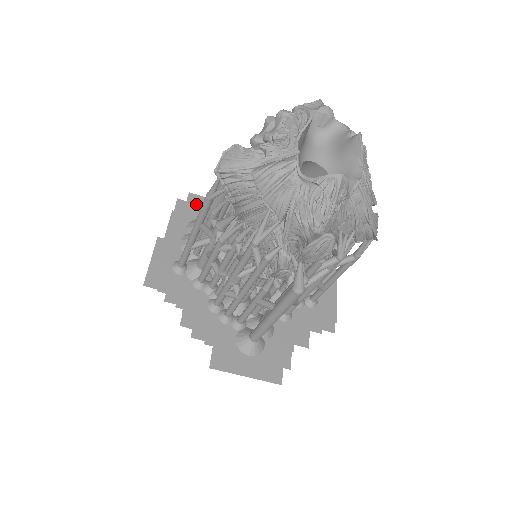
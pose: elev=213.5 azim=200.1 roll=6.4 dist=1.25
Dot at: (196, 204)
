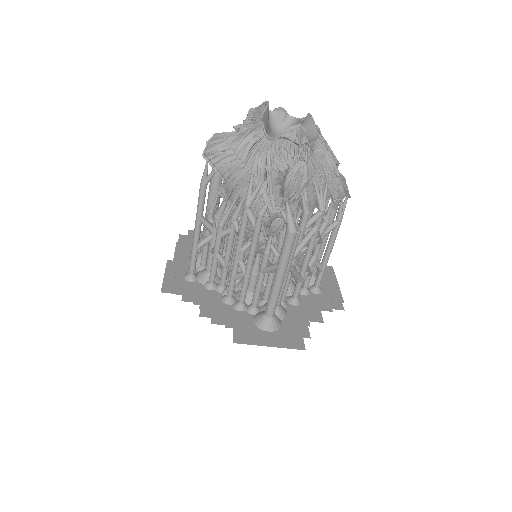
Dot at: occluded
